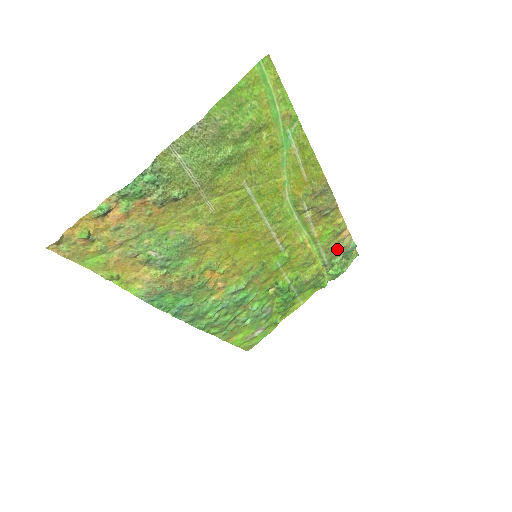
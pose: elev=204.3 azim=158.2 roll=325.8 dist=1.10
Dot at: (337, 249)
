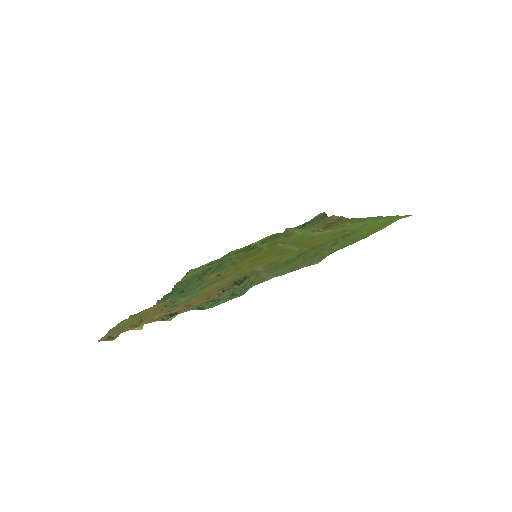
Dot at: occluded
